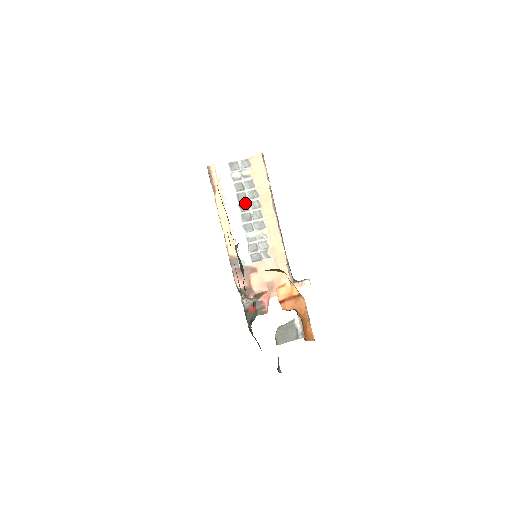
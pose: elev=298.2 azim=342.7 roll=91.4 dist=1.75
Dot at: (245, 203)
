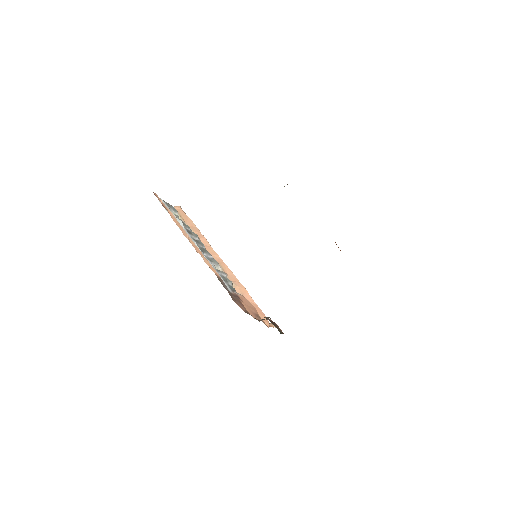
Dot at: (193, 238)
